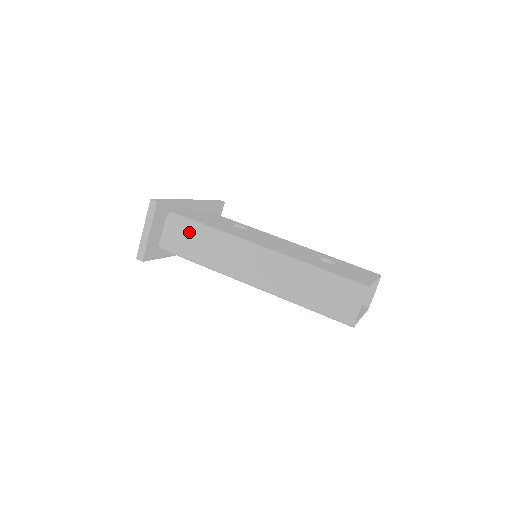
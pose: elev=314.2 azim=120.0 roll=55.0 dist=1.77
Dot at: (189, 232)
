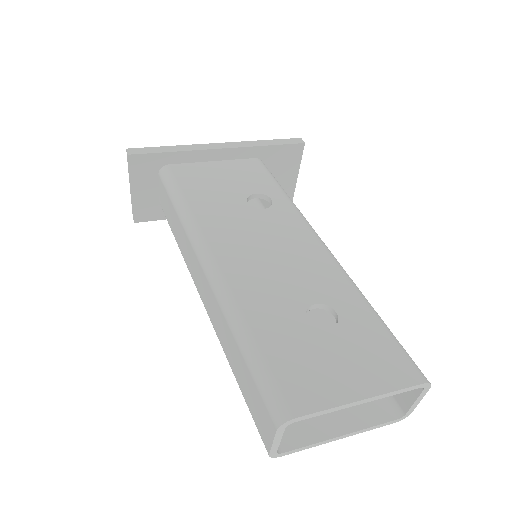
Dot at: (169, 201)
